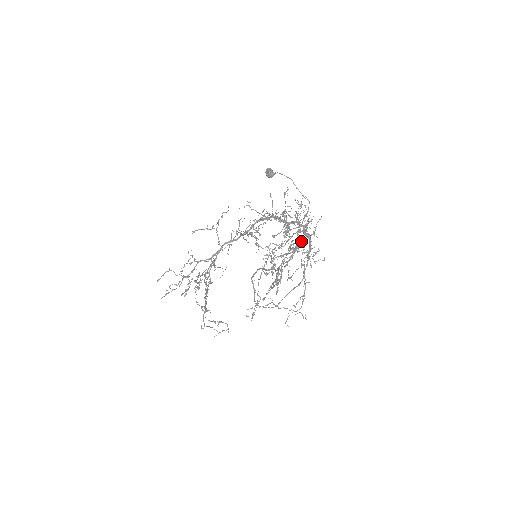
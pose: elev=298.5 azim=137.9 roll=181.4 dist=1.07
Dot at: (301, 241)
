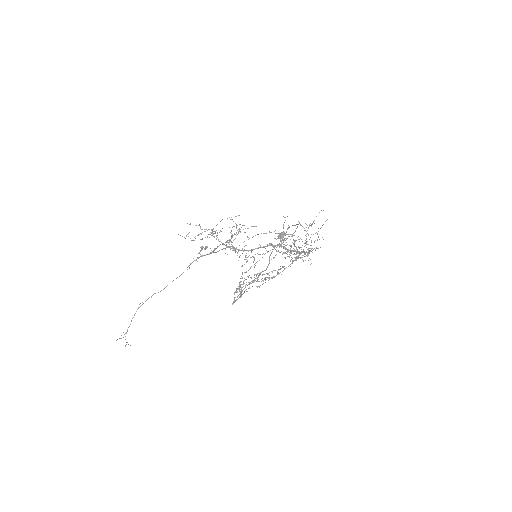
Dot at: (284, 269)
